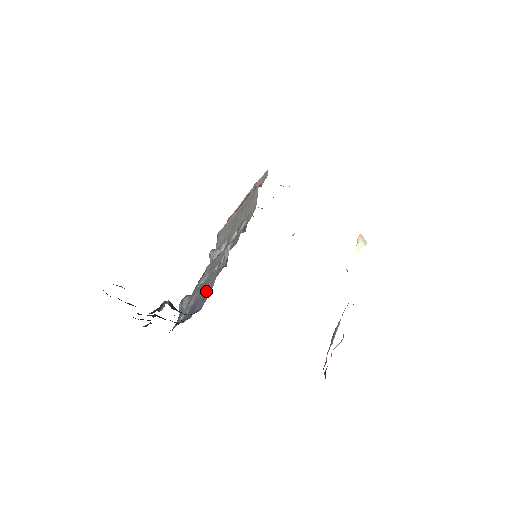
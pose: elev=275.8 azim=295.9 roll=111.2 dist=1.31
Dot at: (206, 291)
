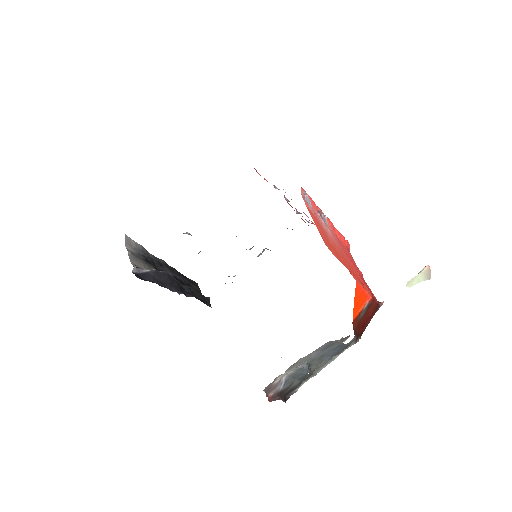
Dot at: occluded
